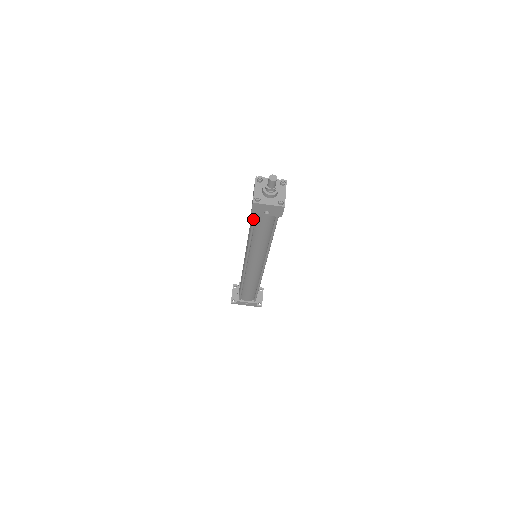
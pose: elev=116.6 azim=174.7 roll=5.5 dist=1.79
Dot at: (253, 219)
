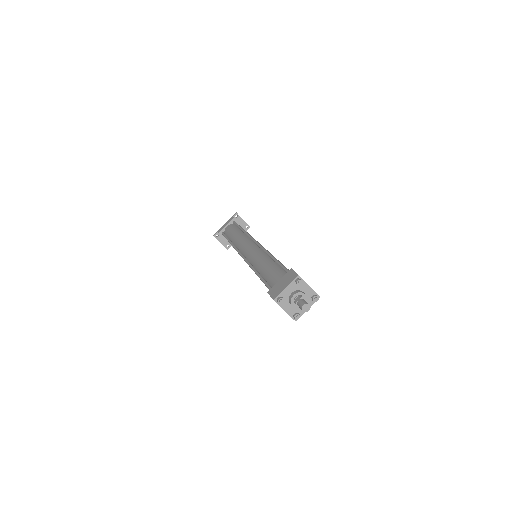
Dot at: occluded
